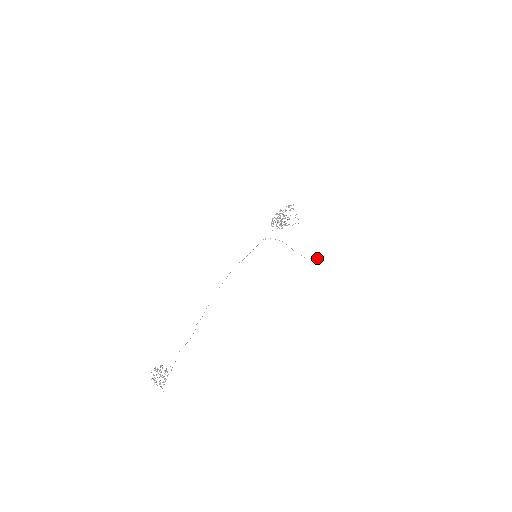
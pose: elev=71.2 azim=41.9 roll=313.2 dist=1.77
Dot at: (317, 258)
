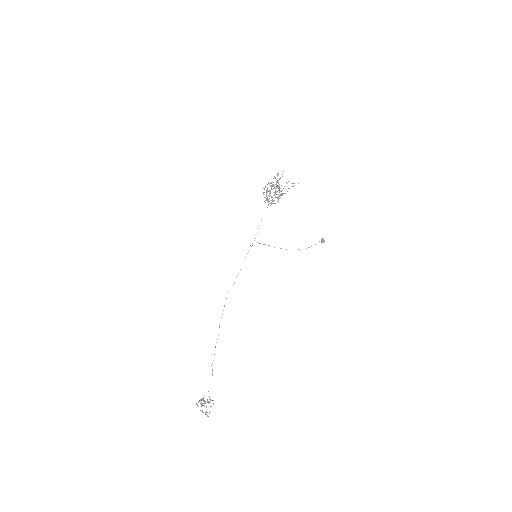
Dot at: (319, 241)
